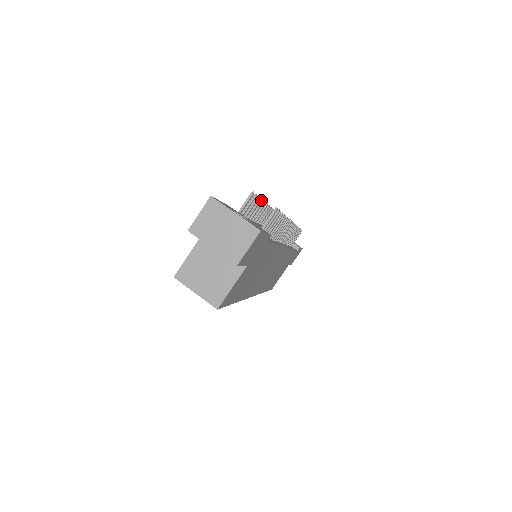
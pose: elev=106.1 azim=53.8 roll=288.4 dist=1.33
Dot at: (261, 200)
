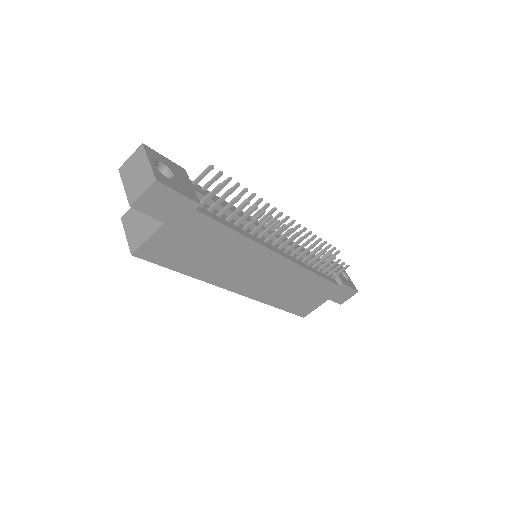
Dot at: occluded
